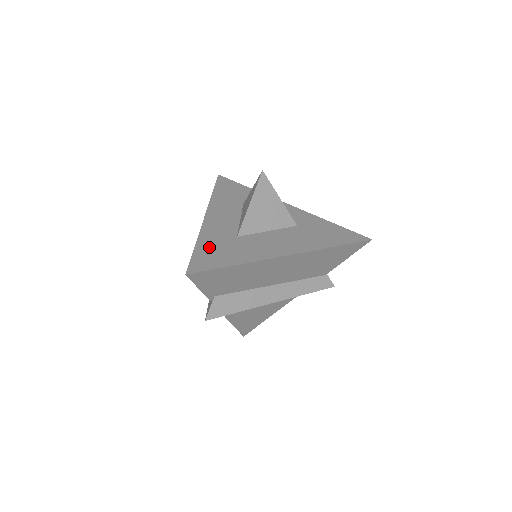
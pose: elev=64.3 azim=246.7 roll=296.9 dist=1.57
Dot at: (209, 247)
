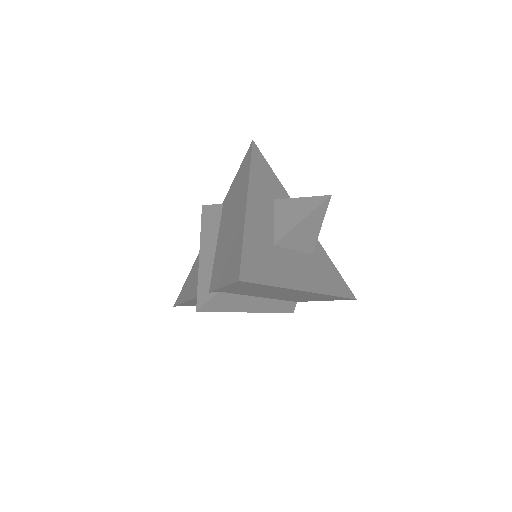
Dot at: (254, 248)
